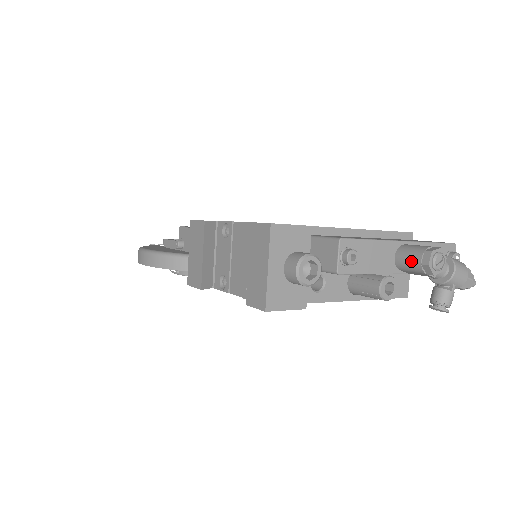
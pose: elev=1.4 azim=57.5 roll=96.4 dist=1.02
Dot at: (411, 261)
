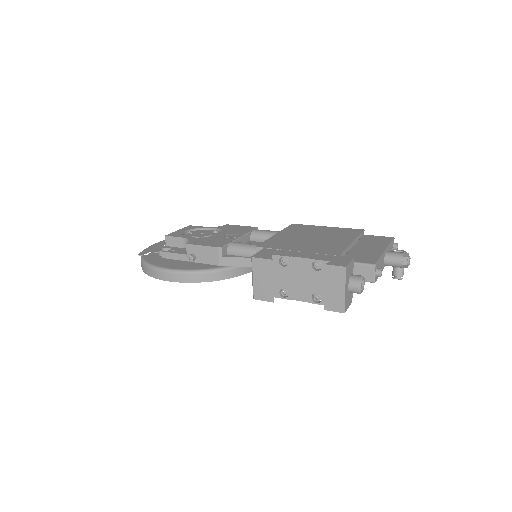
Dot at: (396, 263)
